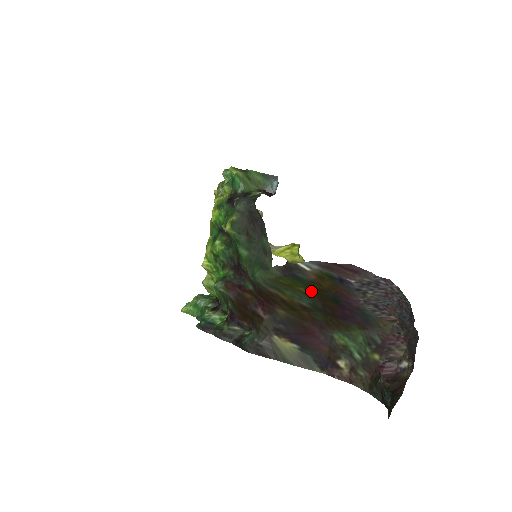
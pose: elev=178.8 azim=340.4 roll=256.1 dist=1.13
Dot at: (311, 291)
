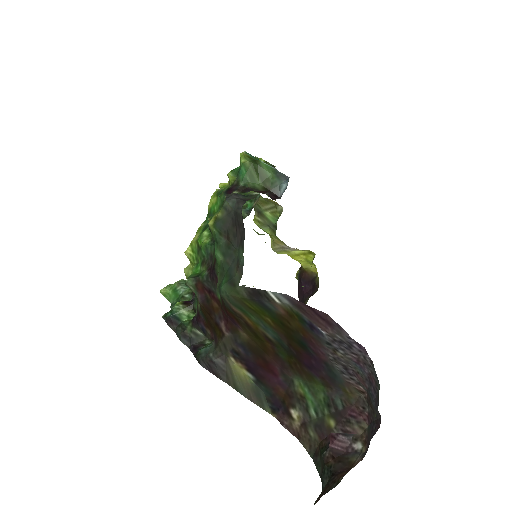
Dot at: (278, 325)
